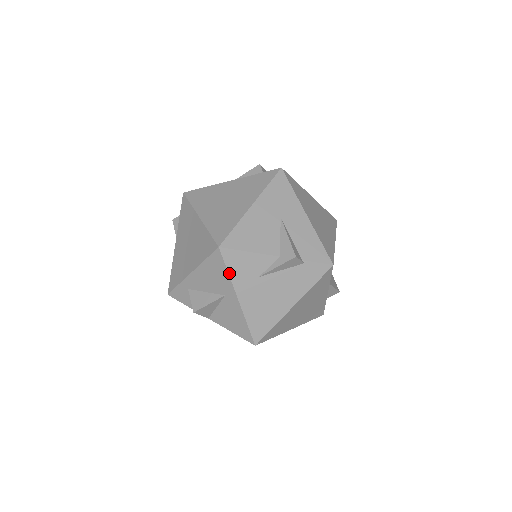
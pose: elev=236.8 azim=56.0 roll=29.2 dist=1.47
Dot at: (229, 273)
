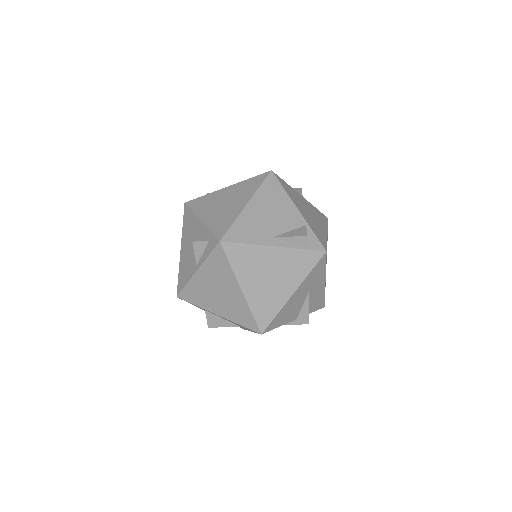
Dot at: occluded
